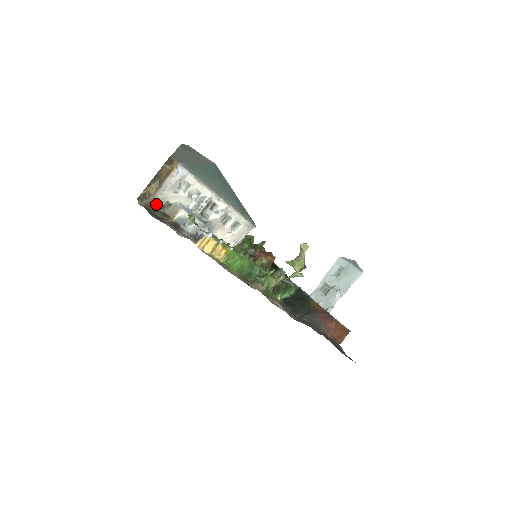
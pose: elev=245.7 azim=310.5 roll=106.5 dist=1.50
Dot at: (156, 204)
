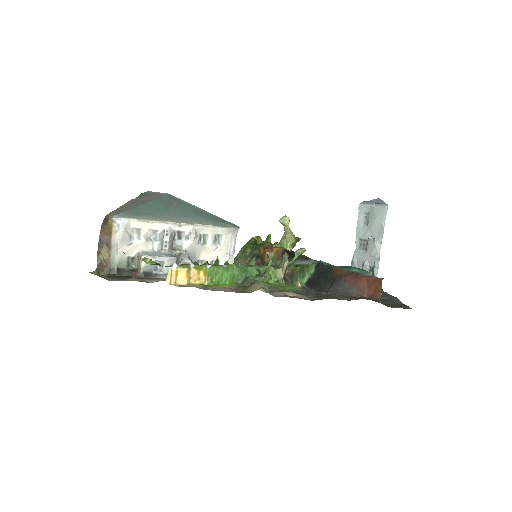
Dot at: (118, 266)
